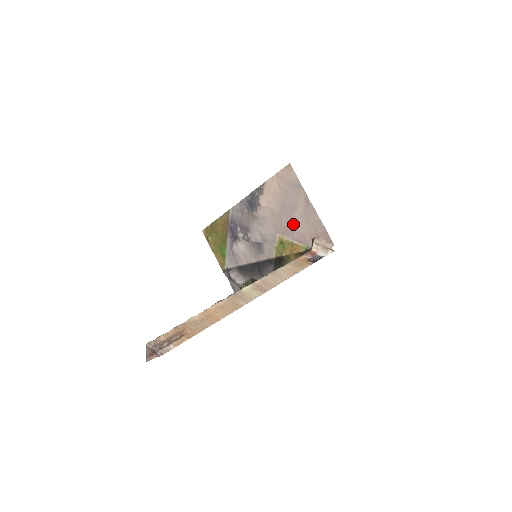
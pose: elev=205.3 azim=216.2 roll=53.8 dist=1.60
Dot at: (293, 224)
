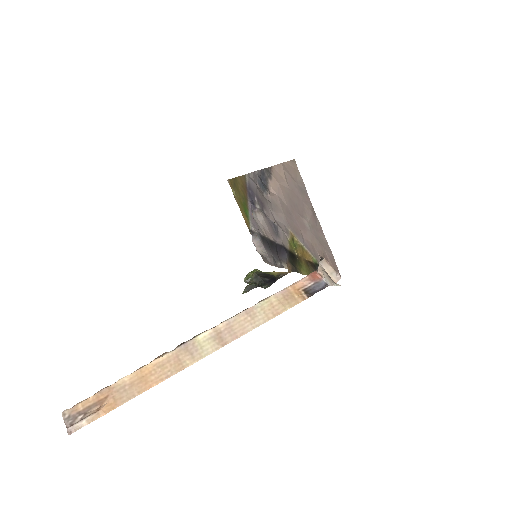
Dot at: (302, 229)
